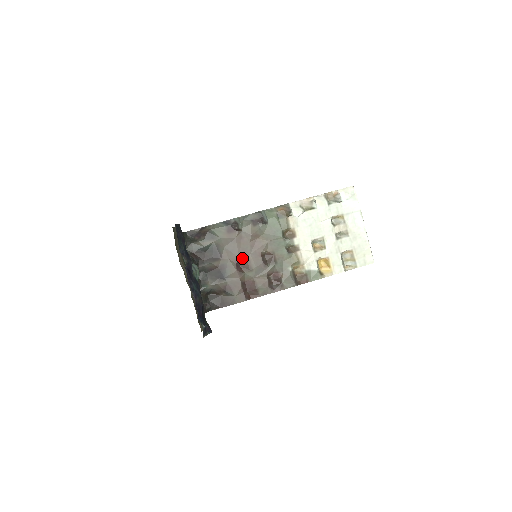
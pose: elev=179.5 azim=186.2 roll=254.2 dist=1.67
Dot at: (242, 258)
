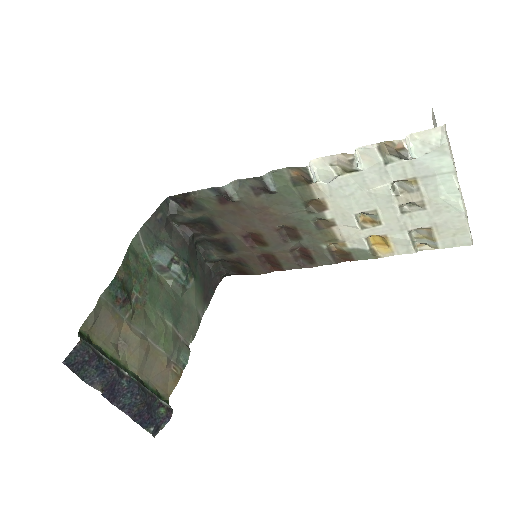
Dot at: (250, 232)
